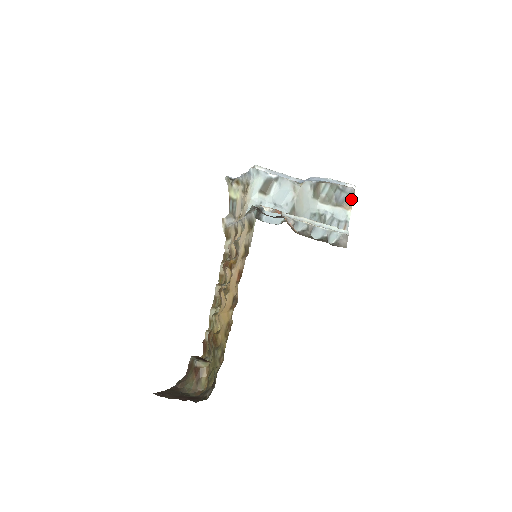
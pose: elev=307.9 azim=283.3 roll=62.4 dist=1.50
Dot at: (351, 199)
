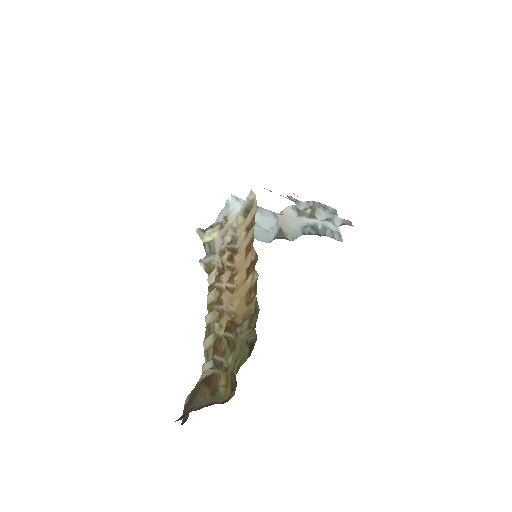
Dot at: occluded
